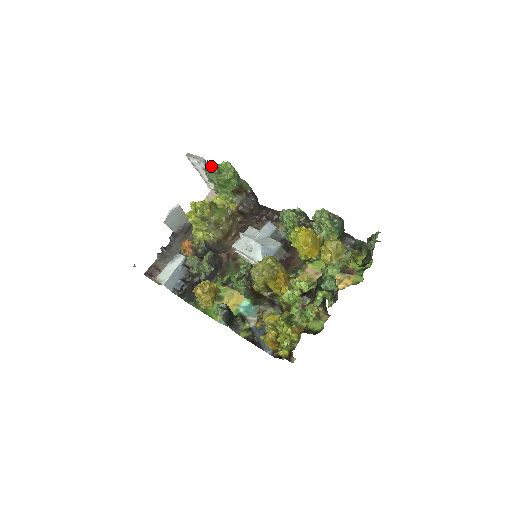
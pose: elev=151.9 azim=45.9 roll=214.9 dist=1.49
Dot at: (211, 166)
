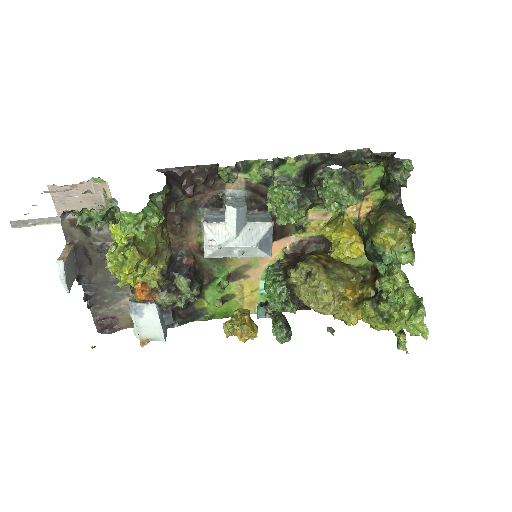
Dot at: occluded
